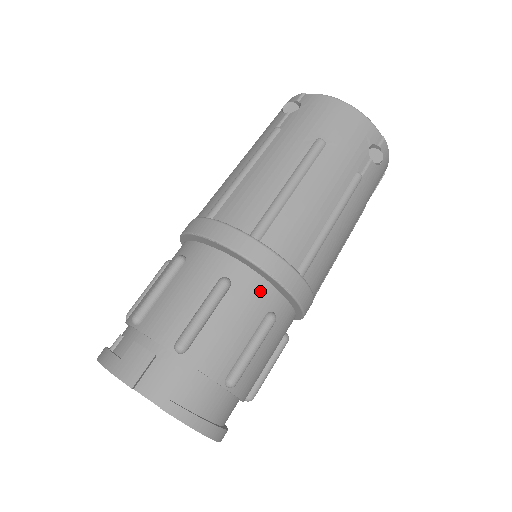
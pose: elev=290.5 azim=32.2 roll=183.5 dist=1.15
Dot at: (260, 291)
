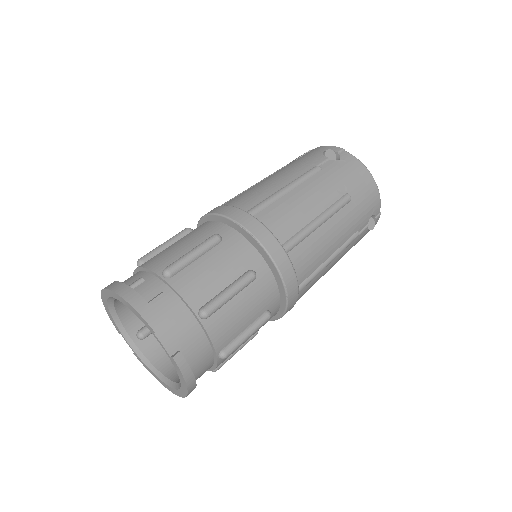
Dot at: (271, 292)
